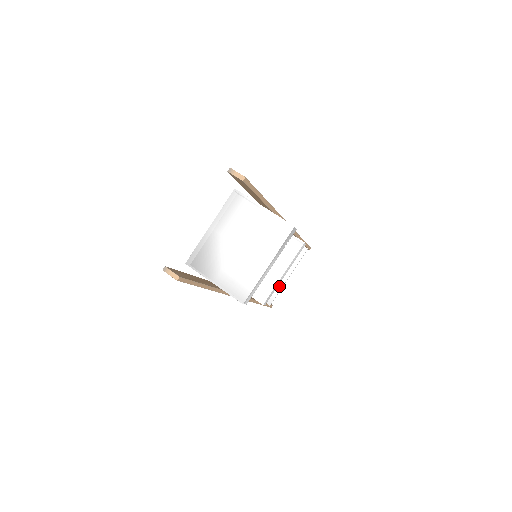
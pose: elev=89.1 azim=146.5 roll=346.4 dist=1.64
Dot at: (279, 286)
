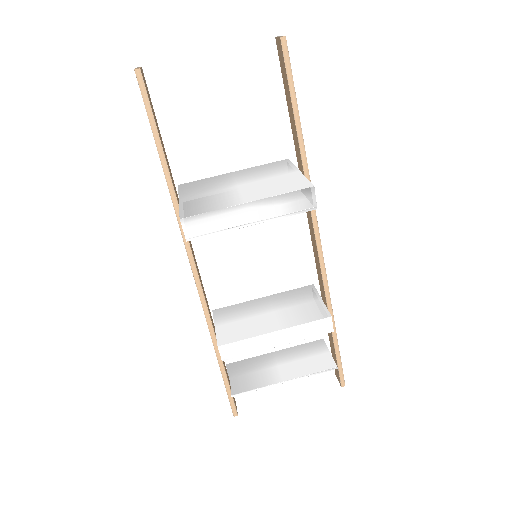
Dot at: (264, 382)
